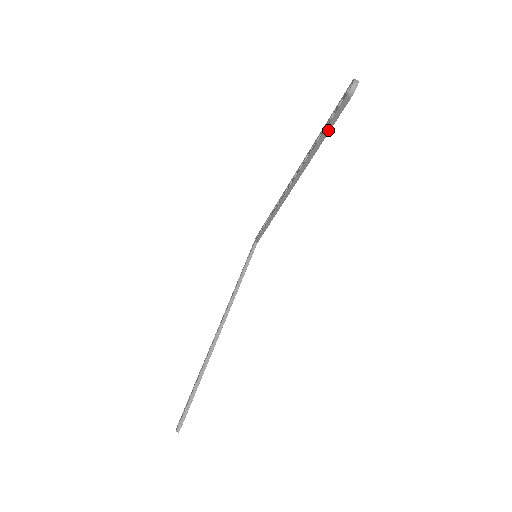
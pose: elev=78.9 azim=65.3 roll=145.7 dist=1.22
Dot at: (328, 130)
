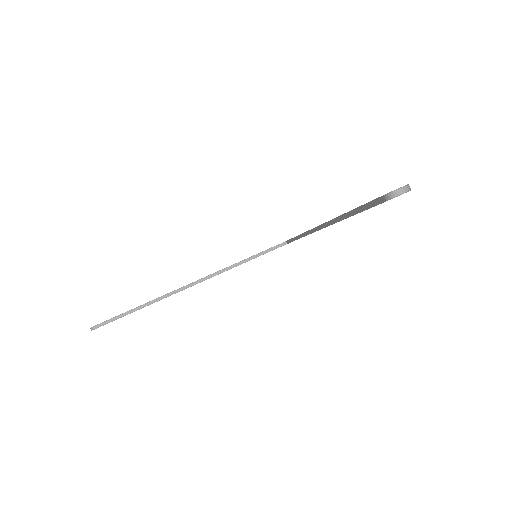
Dot at: (360, 210)
